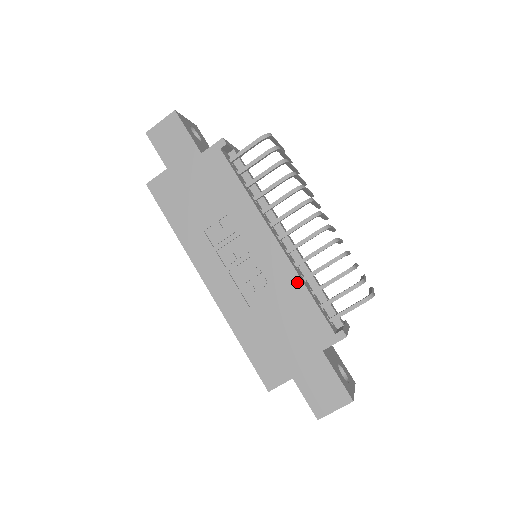
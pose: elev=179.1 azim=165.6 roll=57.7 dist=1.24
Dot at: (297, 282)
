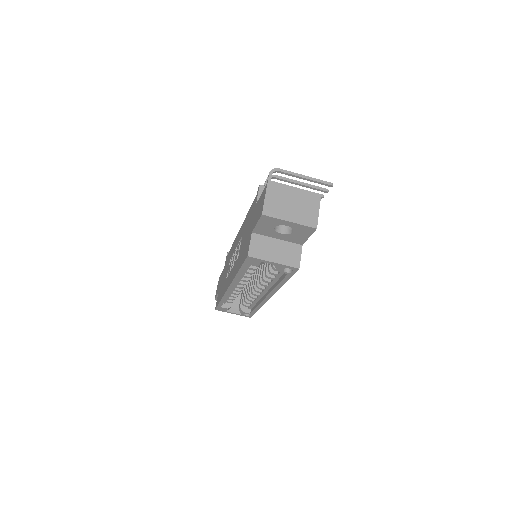
Dot at: occluded
